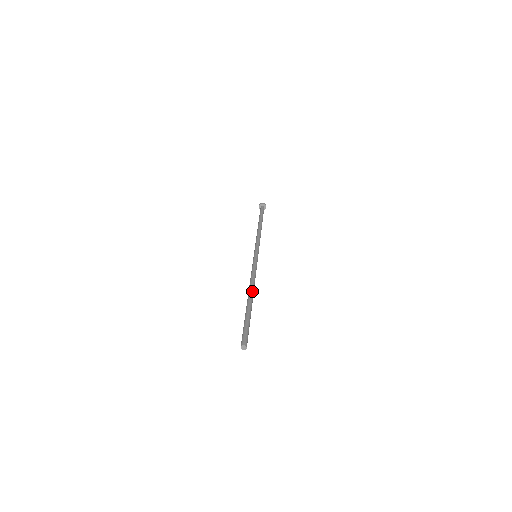
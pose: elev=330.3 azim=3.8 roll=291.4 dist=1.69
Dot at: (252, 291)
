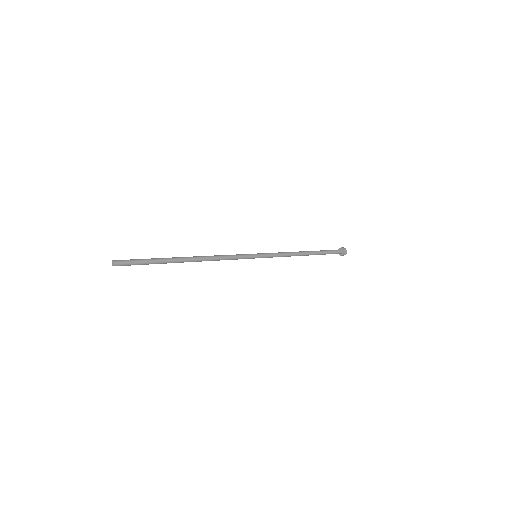
Dot at: (196, 256)
